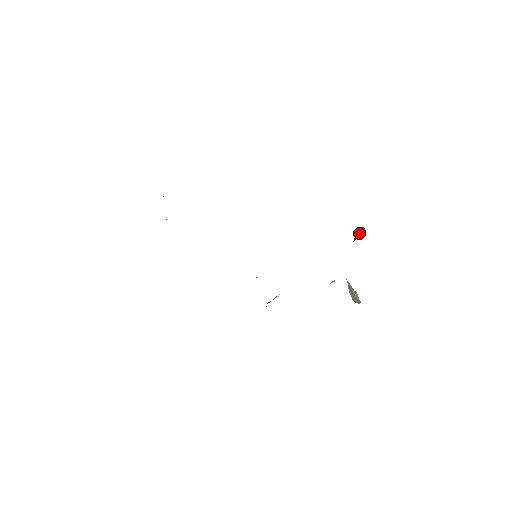
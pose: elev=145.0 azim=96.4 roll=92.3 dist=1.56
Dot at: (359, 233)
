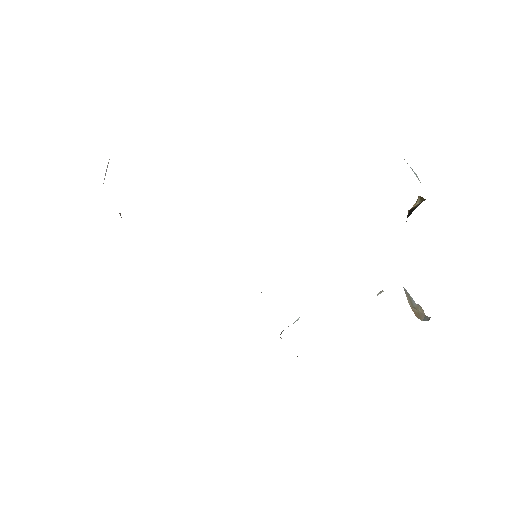
Dot at: (414, 206)
